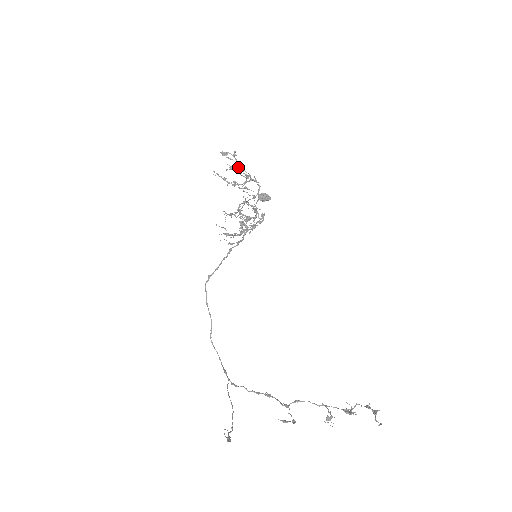
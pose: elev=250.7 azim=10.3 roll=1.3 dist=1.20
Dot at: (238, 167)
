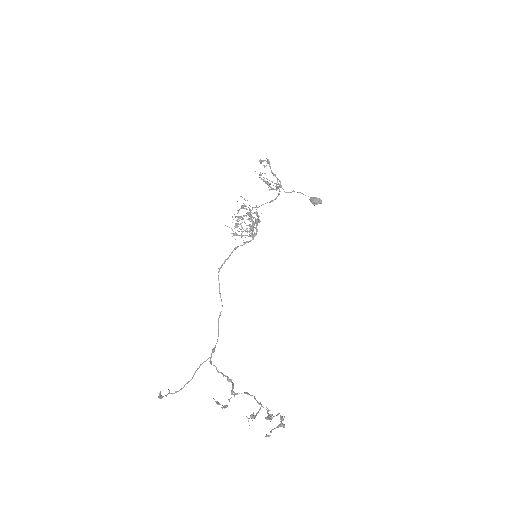
Dot at: (272, 173)
